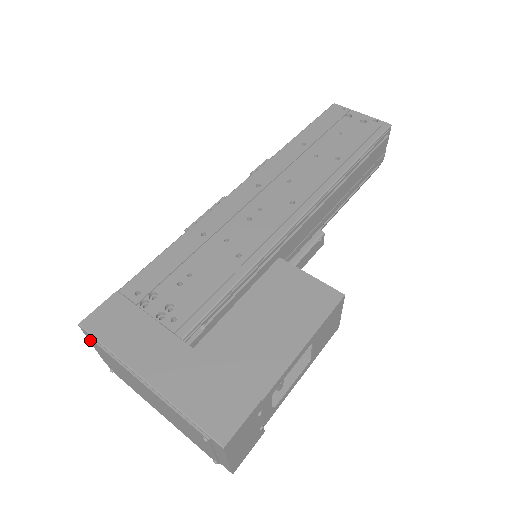
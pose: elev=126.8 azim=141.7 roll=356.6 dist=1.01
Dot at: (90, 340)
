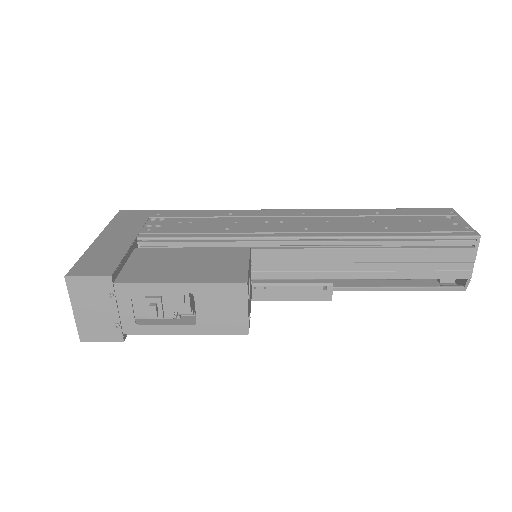
Dot at: occluded
